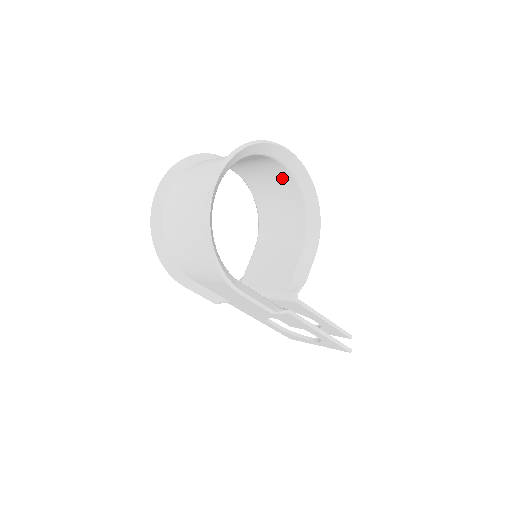
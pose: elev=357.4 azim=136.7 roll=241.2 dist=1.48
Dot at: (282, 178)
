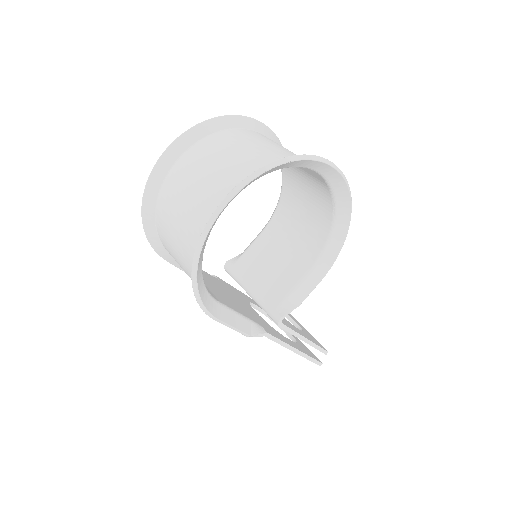
Dot at: (318, 184)
